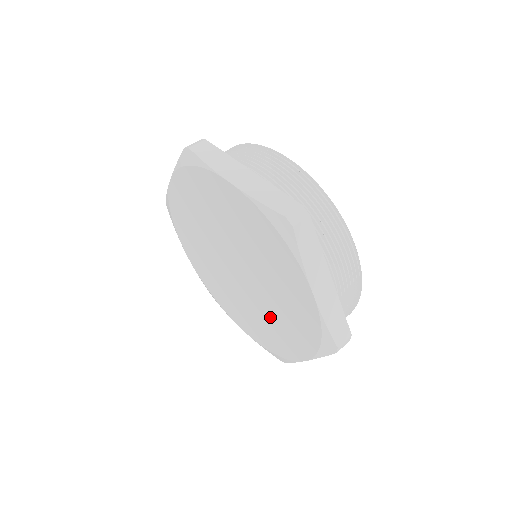
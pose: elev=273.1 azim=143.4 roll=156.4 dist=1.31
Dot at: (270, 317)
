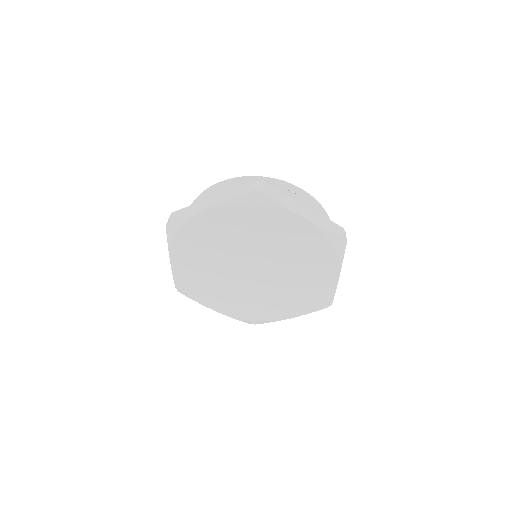
Dot at: (297, 276)
